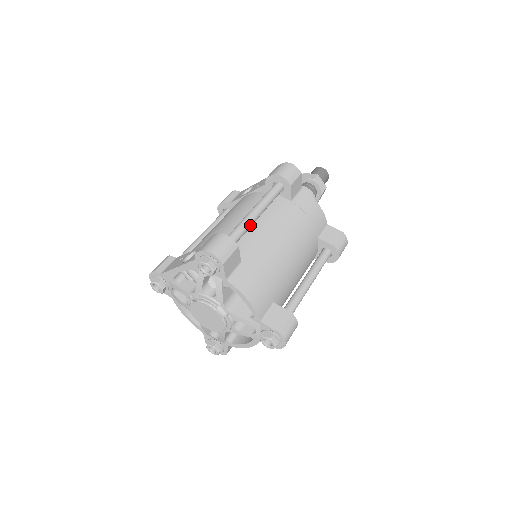
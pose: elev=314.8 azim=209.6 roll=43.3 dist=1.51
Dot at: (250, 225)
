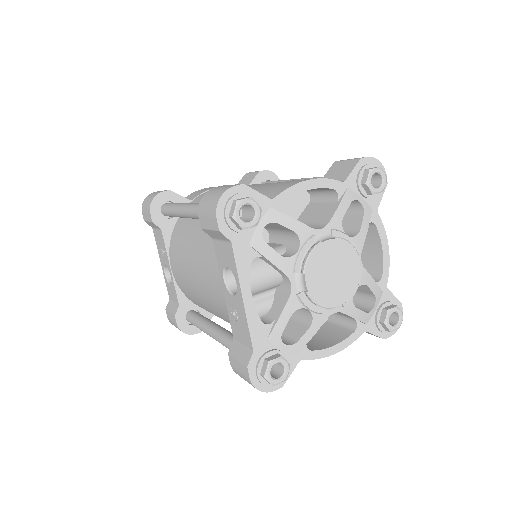
Dot at: occluded
